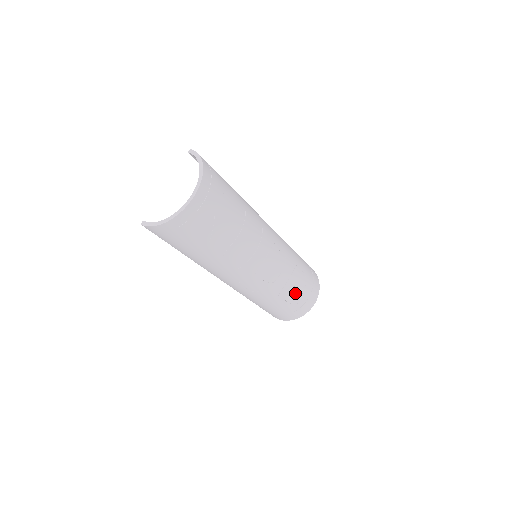
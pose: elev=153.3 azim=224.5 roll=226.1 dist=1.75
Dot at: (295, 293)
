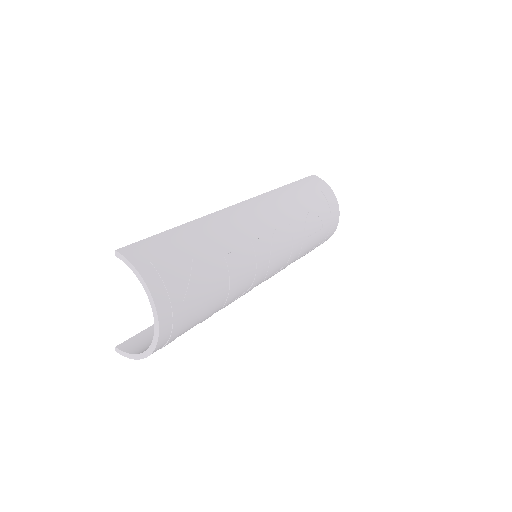
Dot at: (314, 242)
